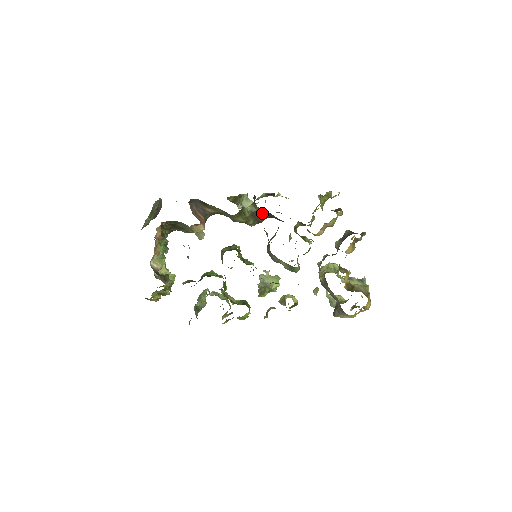
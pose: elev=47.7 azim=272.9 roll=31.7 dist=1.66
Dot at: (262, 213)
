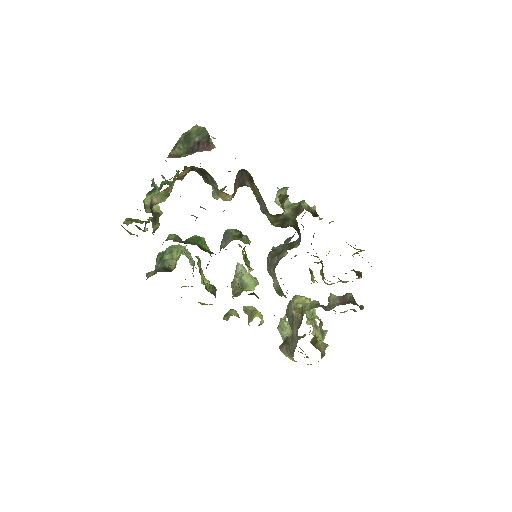
Dot at: (292, 223)
